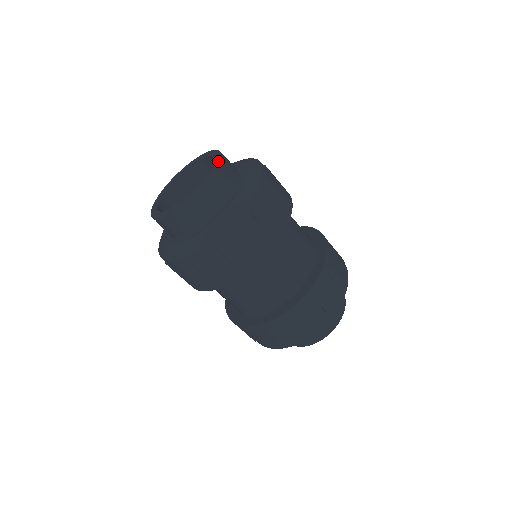
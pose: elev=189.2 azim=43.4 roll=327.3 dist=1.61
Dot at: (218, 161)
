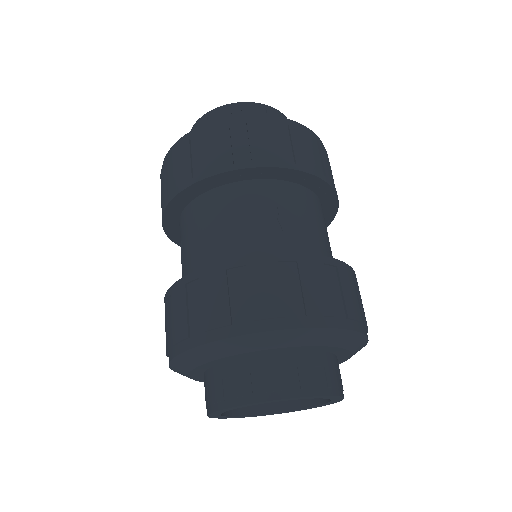
Dot at: (272, 108)
